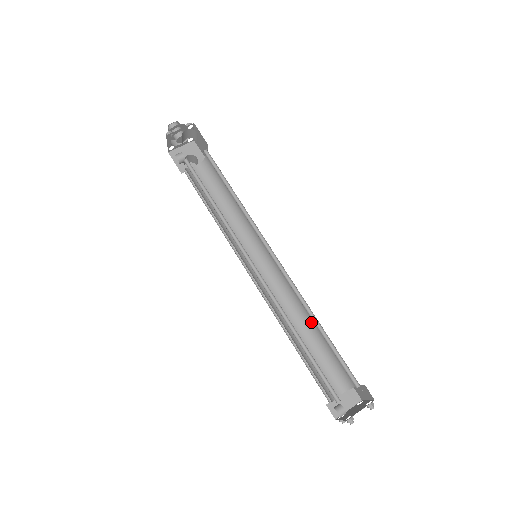
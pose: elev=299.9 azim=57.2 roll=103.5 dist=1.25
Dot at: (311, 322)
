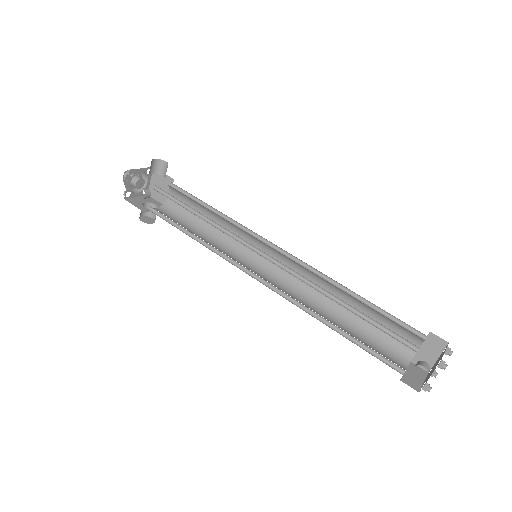
Dot at: (338, 305)
